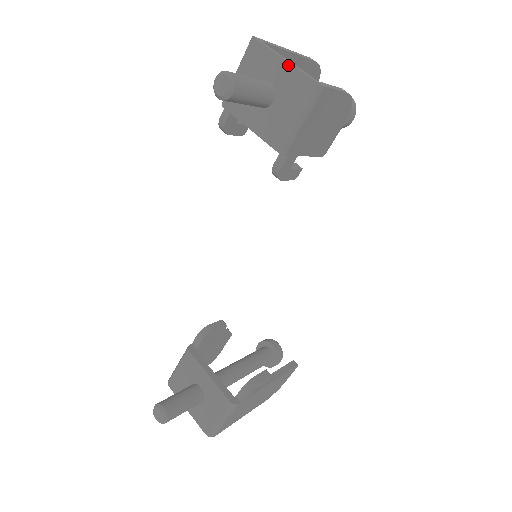
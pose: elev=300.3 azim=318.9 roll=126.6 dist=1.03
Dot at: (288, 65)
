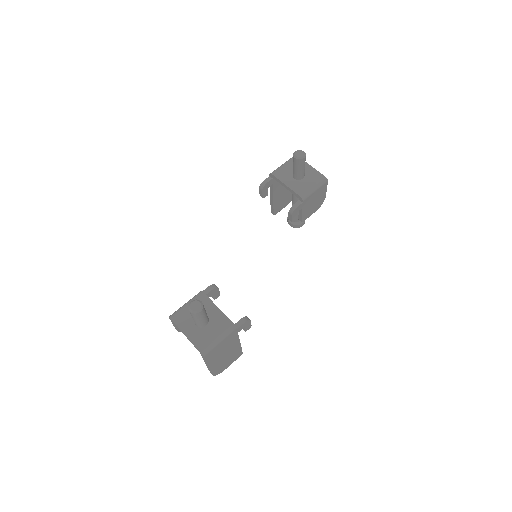
Dot at: (313, 168)
